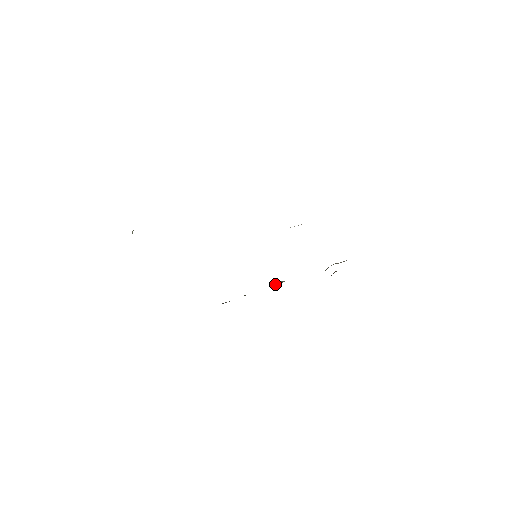
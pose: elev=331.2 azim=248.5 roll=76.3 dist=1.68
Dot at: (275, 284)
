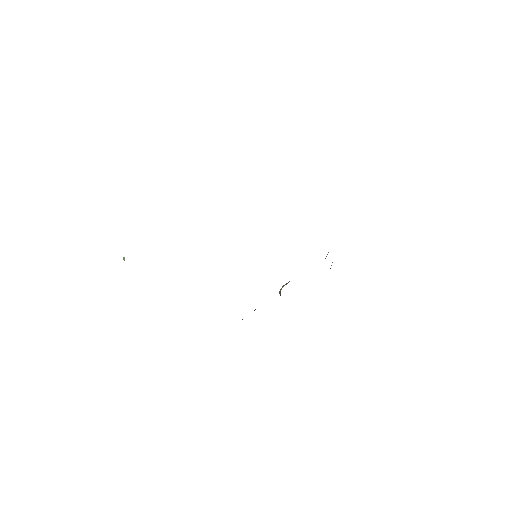
Dot at: (282, 287)
